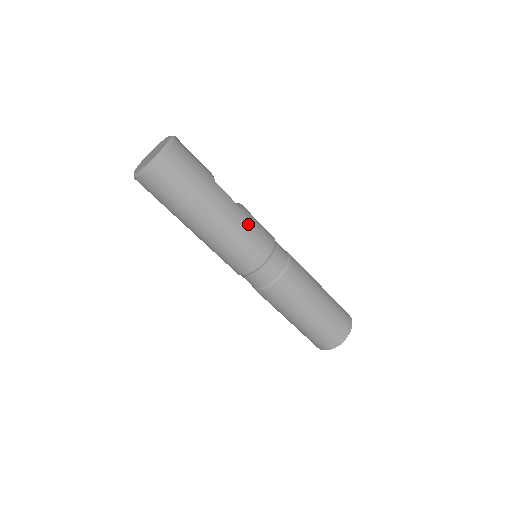
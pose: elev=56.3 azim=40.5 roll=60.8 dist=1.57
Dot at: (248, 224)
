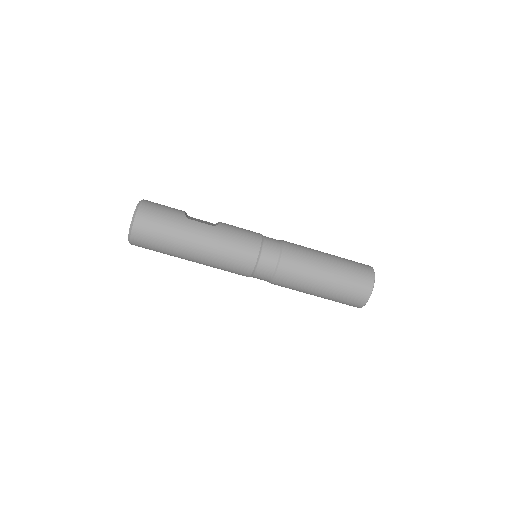
Dot at: (228, 237)
